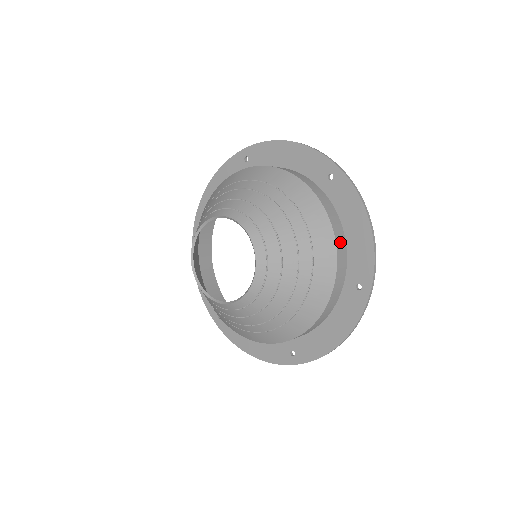
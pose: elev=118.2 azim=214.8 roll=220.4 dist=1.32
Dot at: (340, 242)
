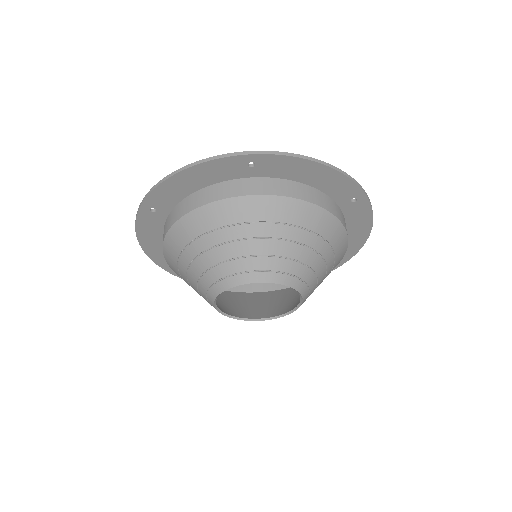
Dot at: (315, 197)
